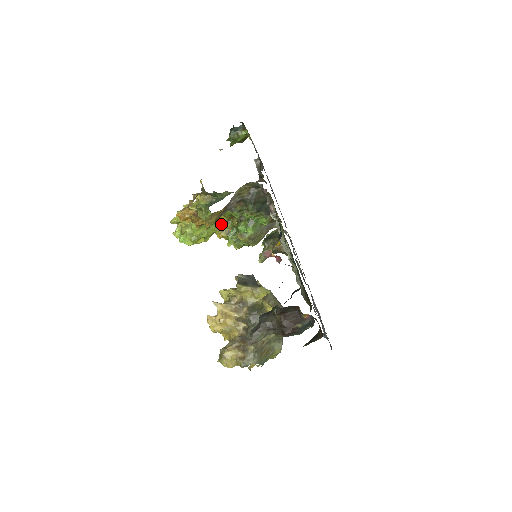
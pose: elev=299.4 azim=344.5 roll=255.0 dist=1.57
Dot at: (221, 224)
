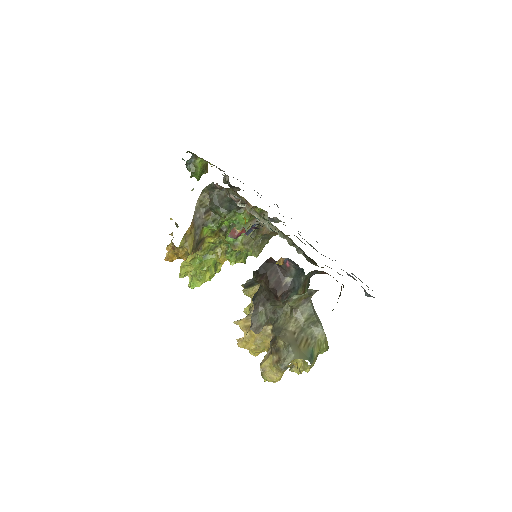
Dot at: (215, 248)
